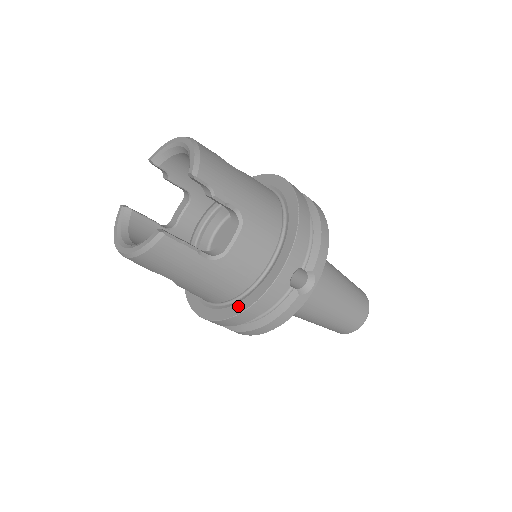
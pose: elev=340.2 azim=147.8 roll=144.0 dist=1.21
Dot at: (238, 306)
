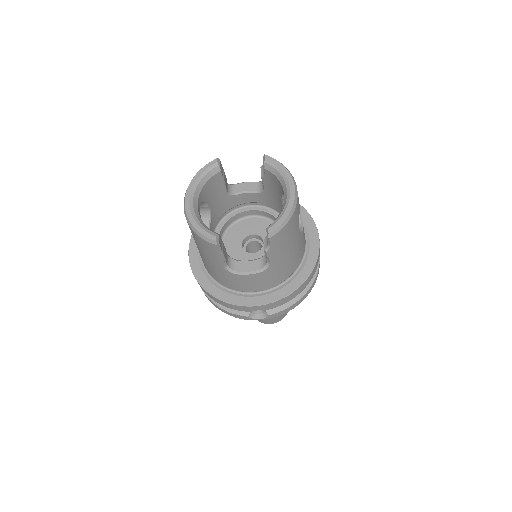
Dot at: (213, 288)
